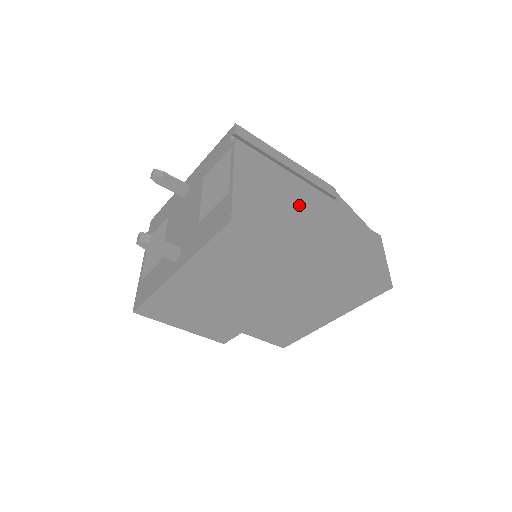
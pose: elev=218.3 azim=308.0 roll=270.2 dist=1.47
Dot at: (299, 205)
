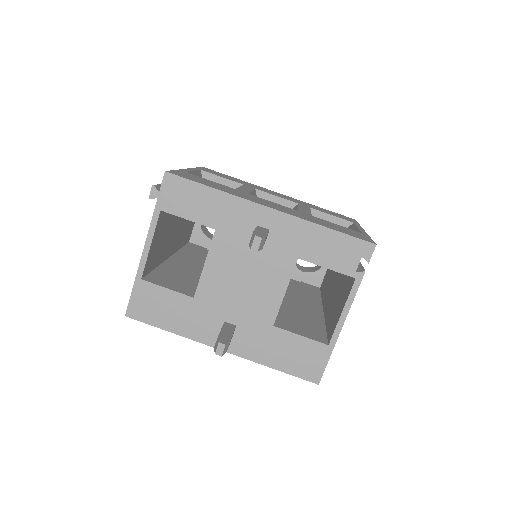
Dot at: occluded
